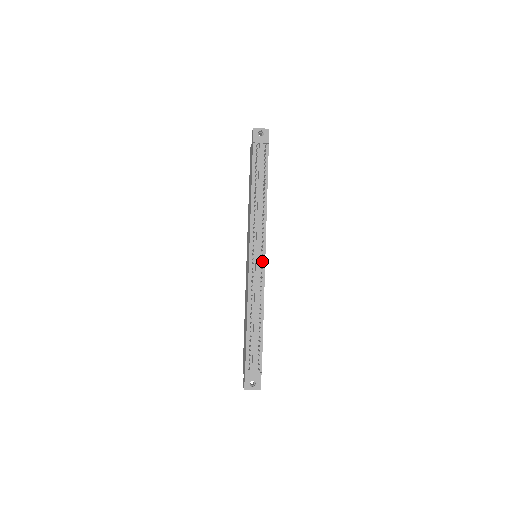
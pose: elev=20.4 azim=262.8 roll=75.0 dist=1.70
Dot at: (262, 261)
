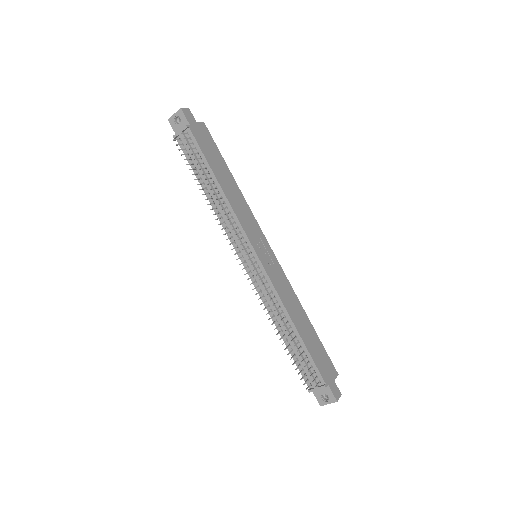
Dot at: (258, 263)
